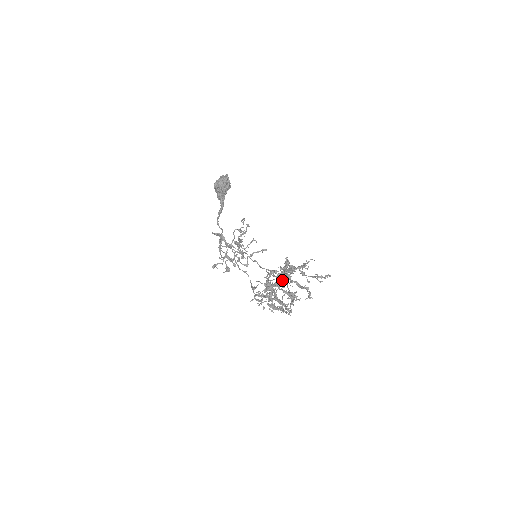
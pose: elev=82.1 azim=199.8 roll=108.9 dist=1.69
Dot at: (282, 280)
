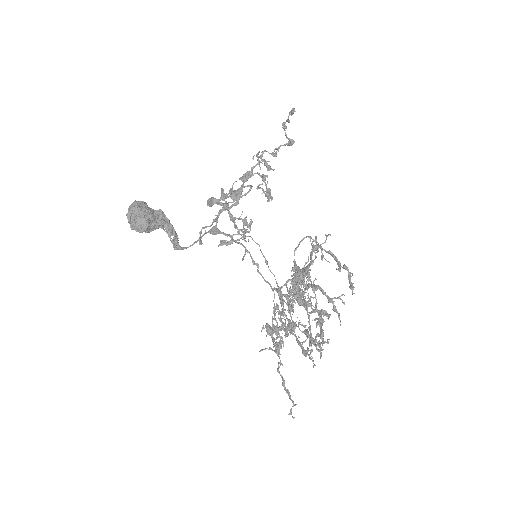
Dot at: occluded
